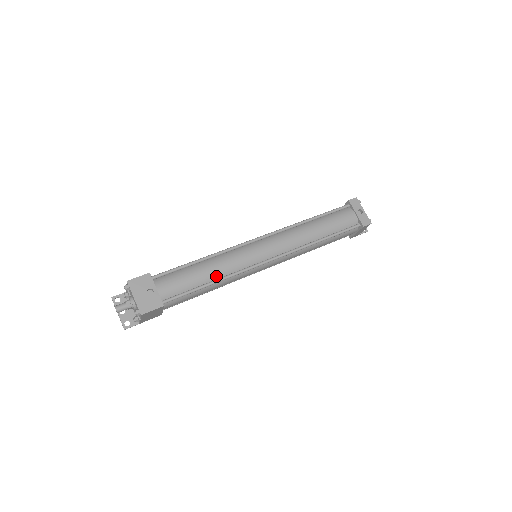
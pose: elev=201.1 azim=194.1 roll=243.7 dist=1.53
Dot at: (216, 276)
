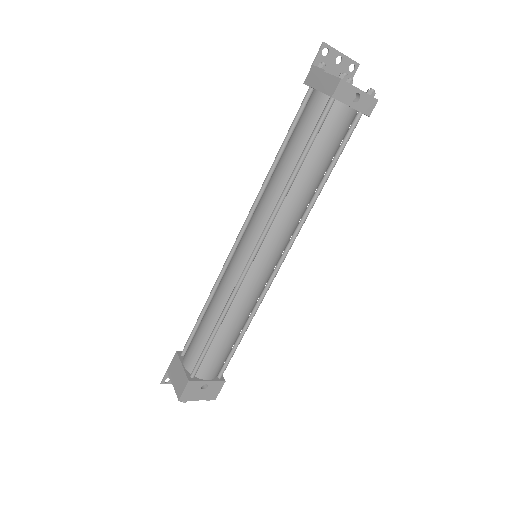
Dot at: (243, 324)
